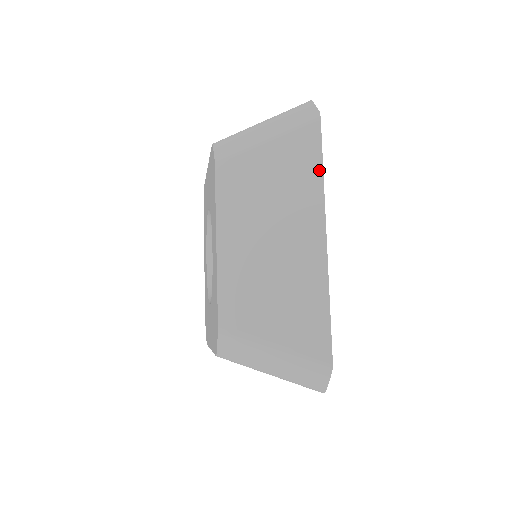
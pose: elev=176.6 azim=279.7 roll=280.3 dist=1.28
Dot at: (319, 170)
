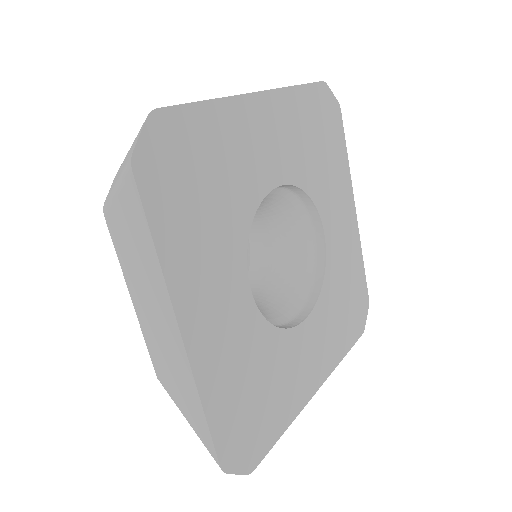
Dot at: (153, 248)
